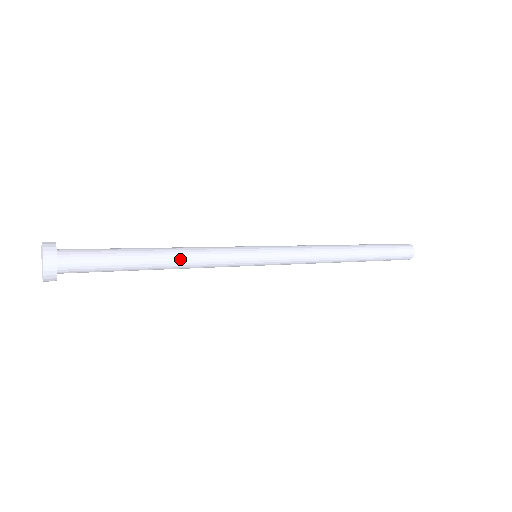
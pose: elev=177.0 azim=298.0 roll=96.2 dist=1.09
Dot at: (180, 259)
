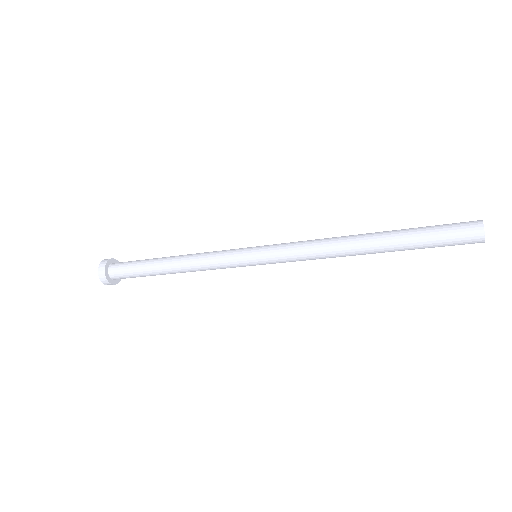
Dot at: (184, 256)
